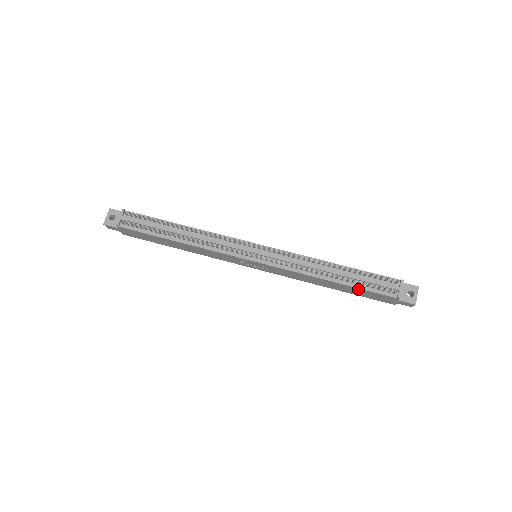
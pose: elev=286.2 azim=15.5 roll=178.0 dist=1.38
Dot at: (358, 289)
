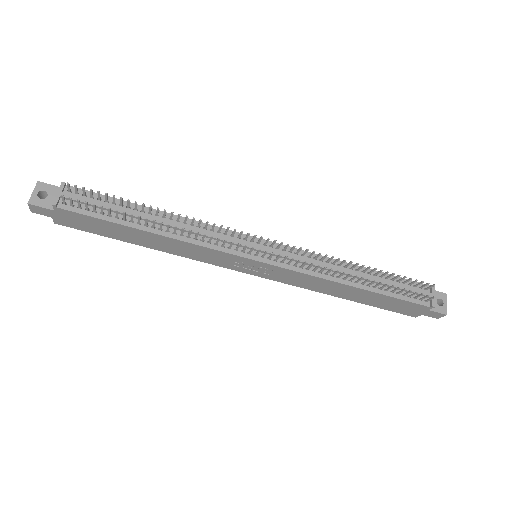
Dot at: (386, 297)
